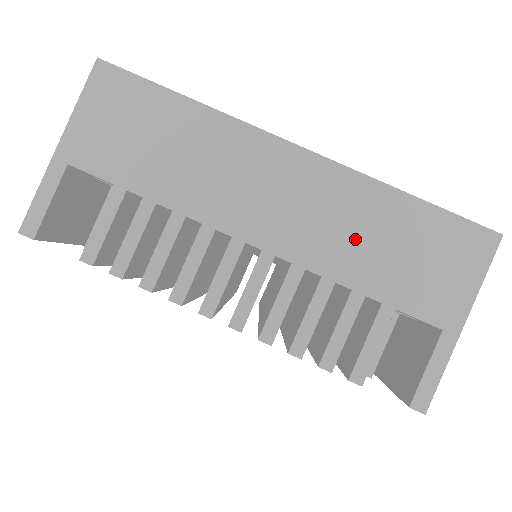
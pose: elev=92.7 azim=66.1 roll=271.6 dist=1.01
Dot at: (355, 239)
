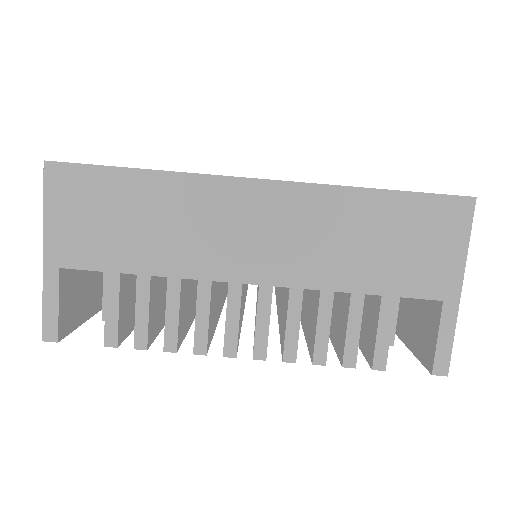
Dot at: (340, 247)
